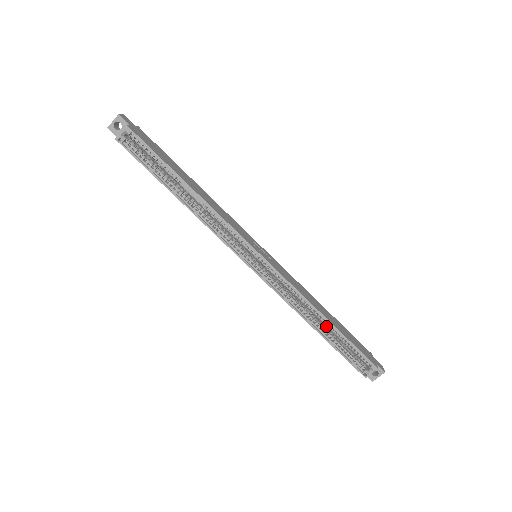
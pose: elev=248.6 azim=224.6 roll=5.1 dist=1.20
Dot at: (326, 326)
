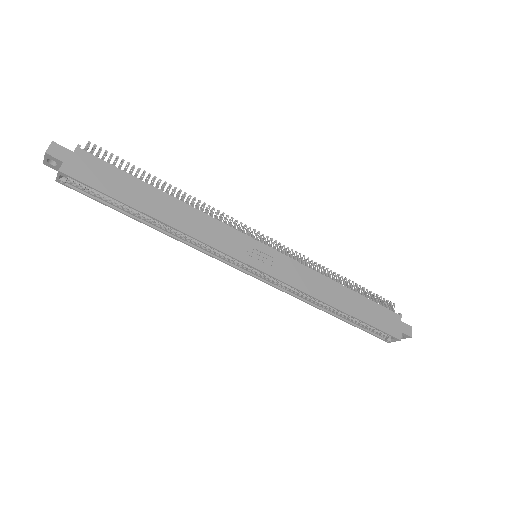
Dot at: occluded
